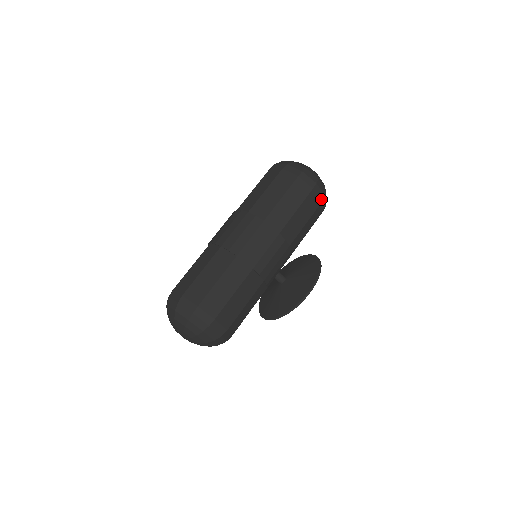
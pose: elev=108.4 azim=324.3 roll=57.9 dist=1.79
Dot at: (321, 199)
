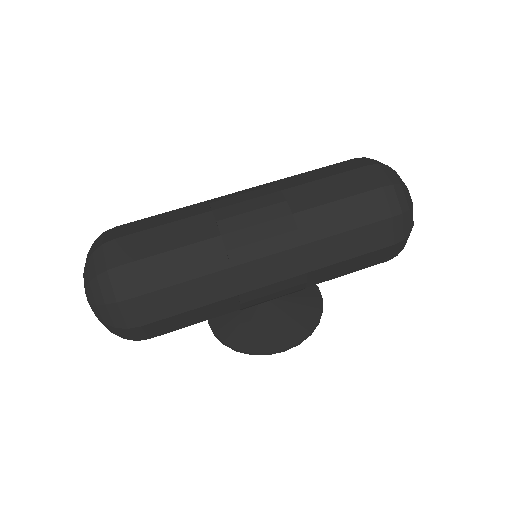
Dot at: (390, 258)
